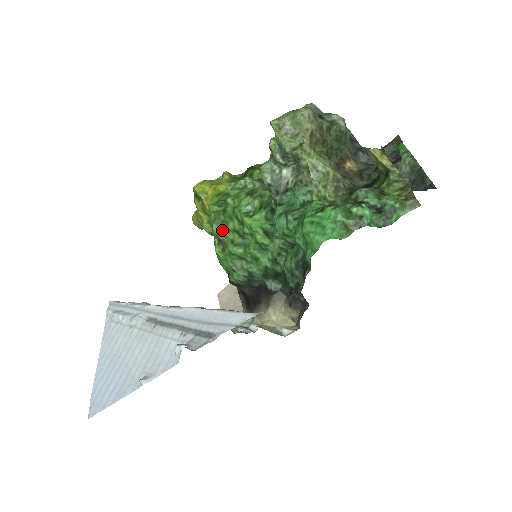
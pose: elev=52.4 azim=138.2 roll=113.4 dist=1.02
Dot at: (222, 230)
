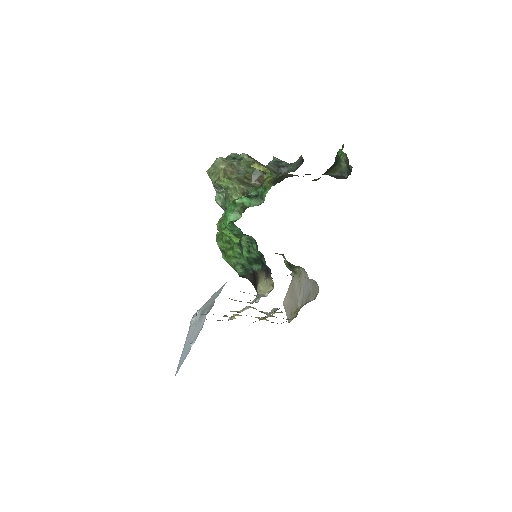
Dot at: (221, 244)
